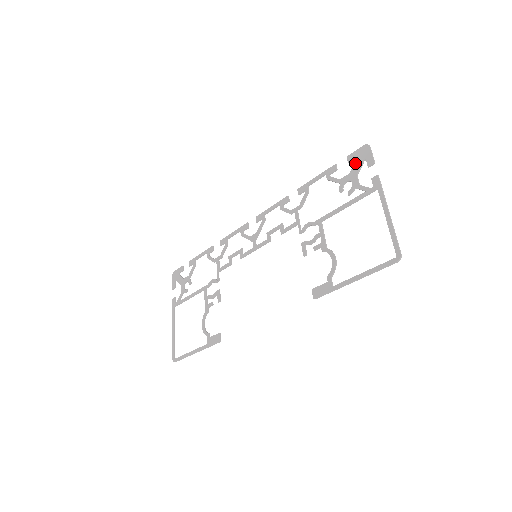
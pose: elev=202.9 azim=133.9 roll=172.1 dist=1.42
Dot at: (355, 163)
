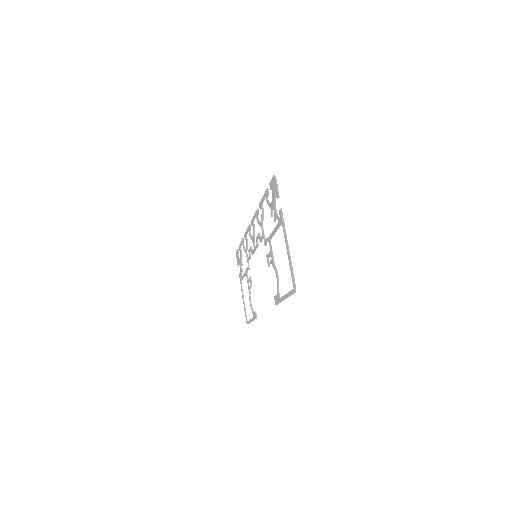
Dot at: (272, 192)
